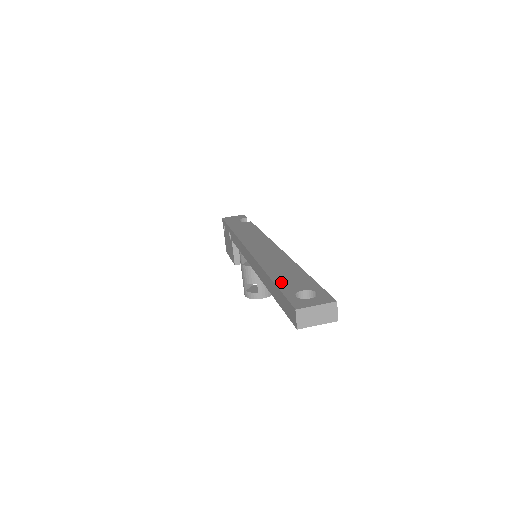
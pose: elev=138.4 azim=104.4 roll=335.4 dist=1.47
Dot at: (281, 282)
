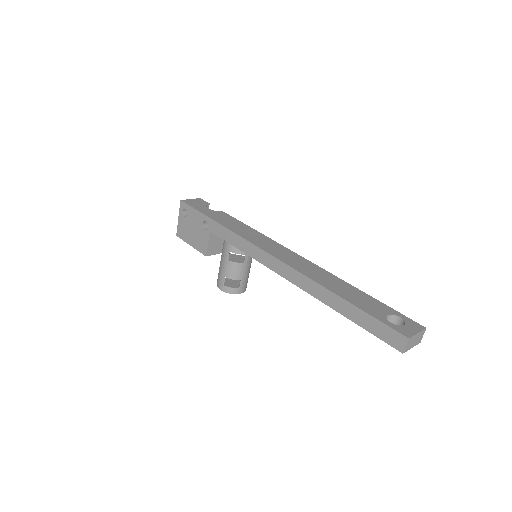
Dot at: (359, 304)
